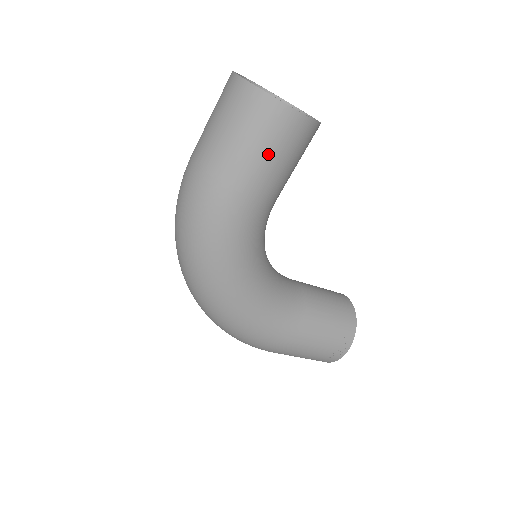
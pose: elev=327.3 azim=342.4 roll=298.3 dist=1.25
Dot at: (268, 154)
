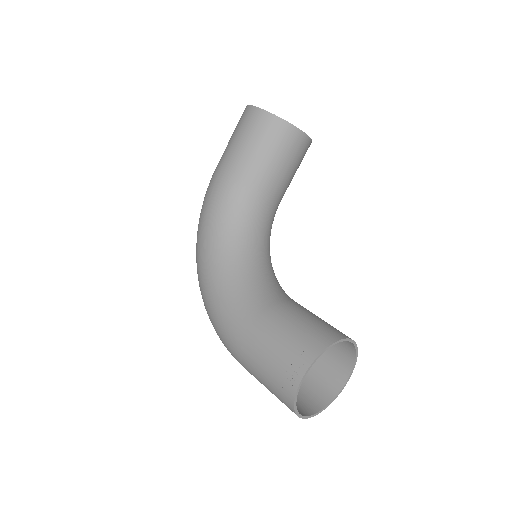
Dot at: (238, 139)
